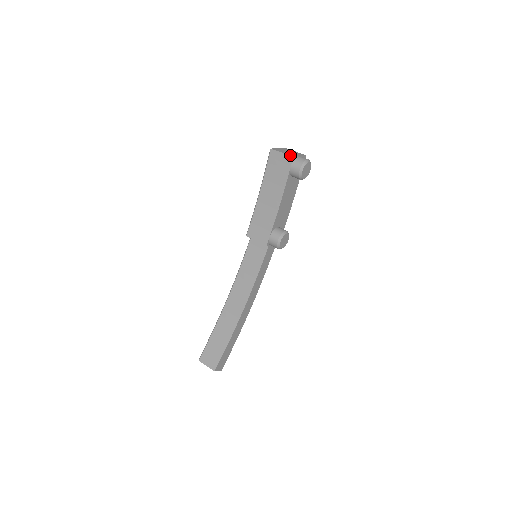
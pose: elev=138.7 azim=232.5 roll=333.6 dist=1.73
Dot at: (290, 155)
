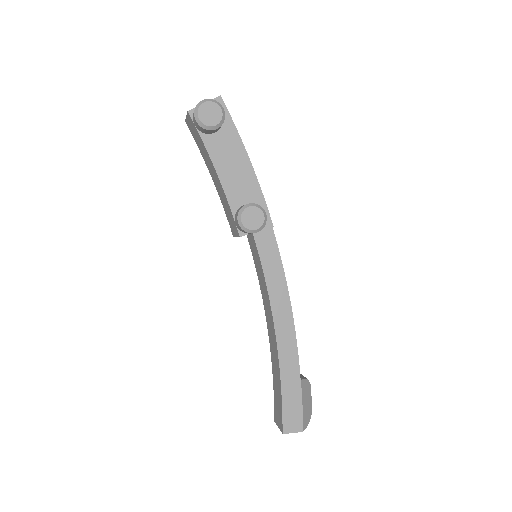
Dot at: (188, 112)
